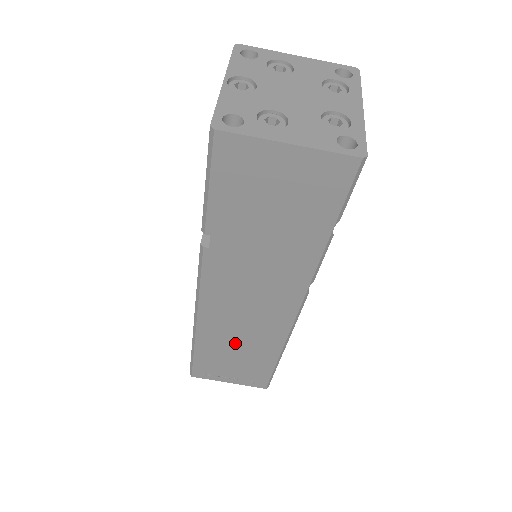
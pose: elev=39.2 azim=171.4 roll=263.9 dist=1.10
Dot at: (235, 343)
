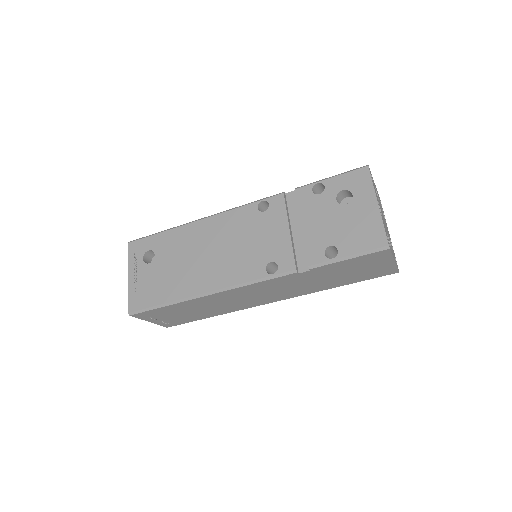
Dot at: (208, 306)
